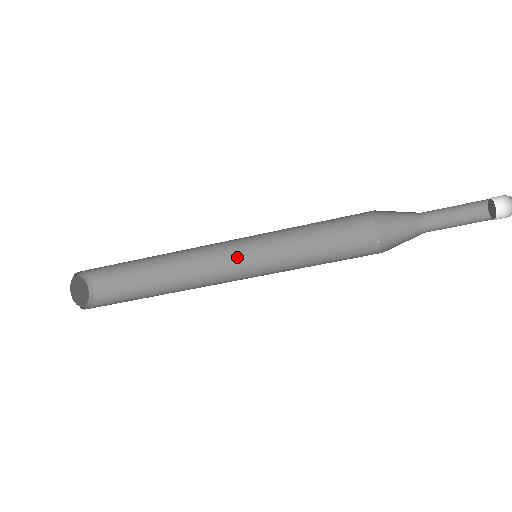
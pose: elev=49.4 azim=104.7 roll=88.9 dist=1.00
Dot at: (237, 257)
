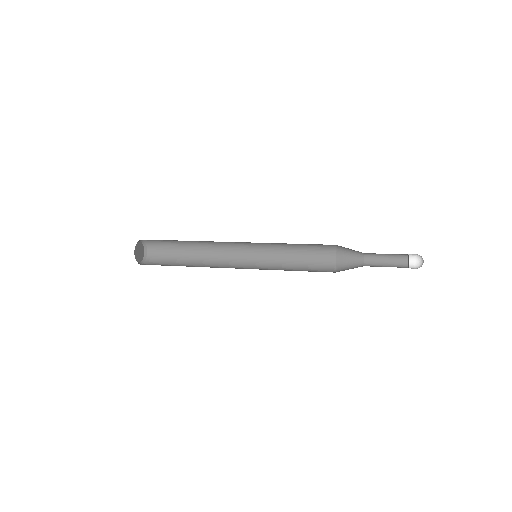
Dot at: occluded
